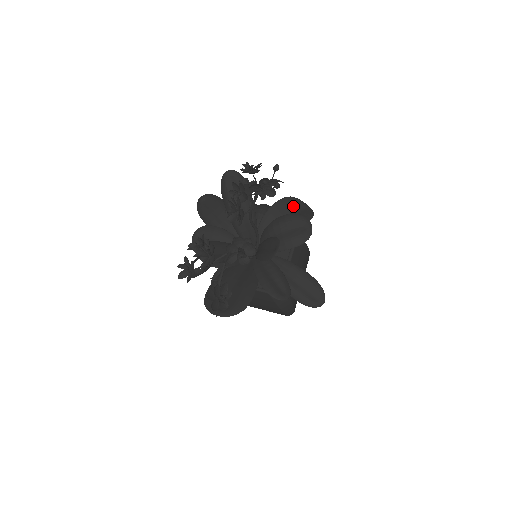
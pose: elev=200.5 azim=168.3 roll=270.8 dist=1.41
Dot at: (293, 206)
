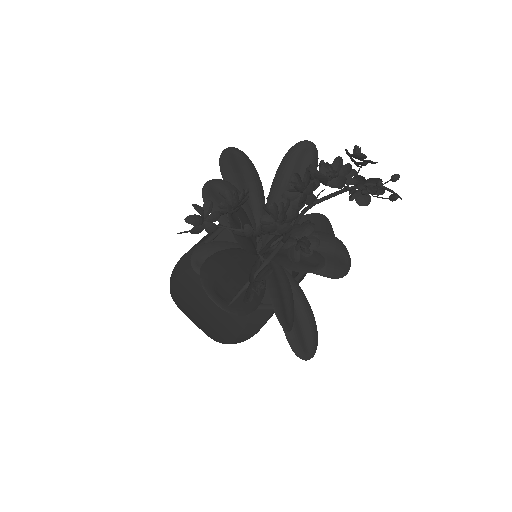
Dot at: (327, 230)
